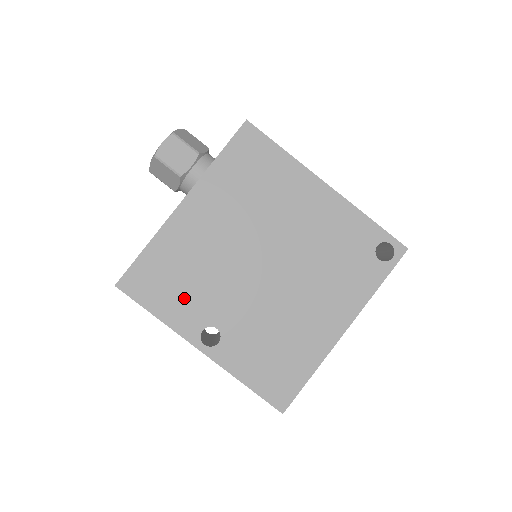
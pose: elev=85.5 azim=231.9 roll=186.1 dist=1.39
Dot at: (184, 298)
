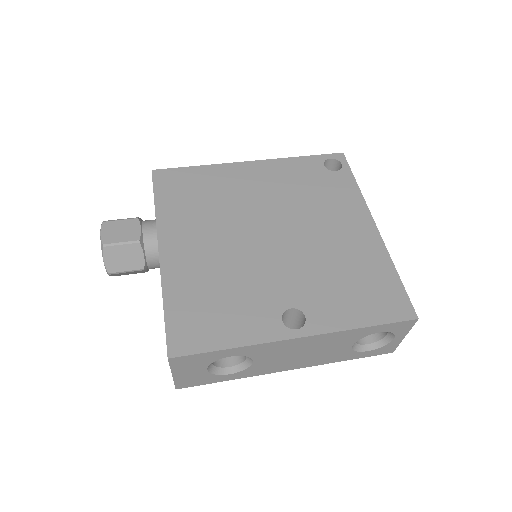
Dot at: (238, 311)
